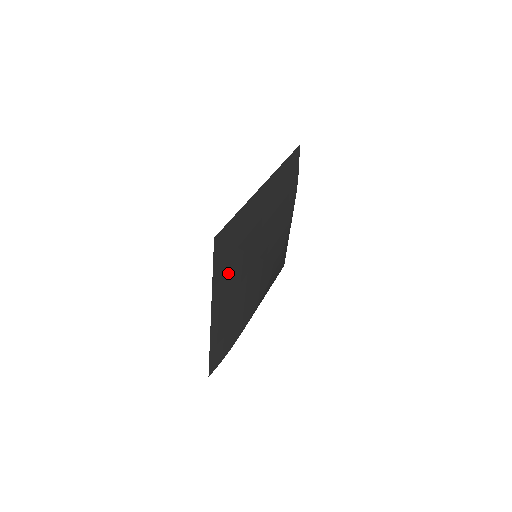
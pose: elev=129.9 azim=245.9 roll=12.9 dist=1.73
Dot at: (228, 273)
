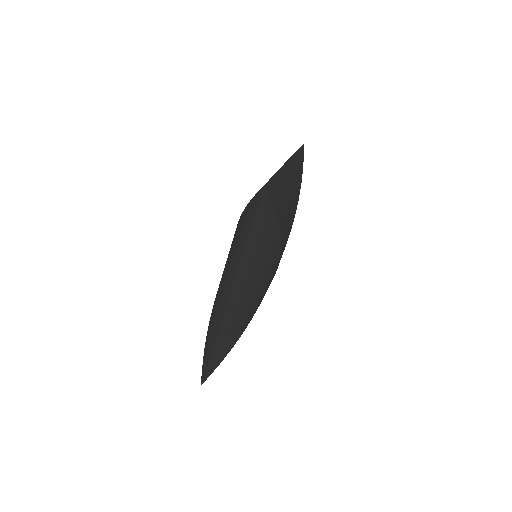
Dot at: occluded
